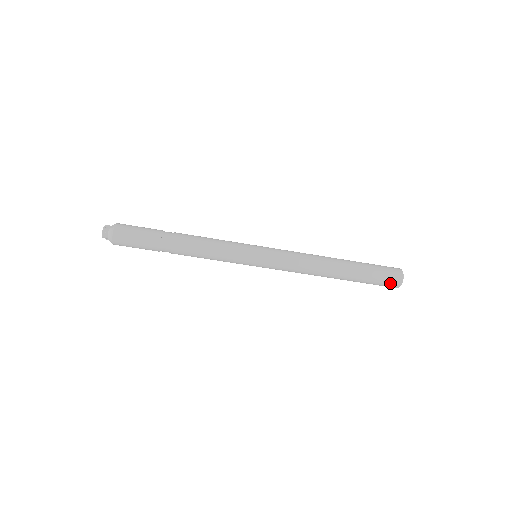
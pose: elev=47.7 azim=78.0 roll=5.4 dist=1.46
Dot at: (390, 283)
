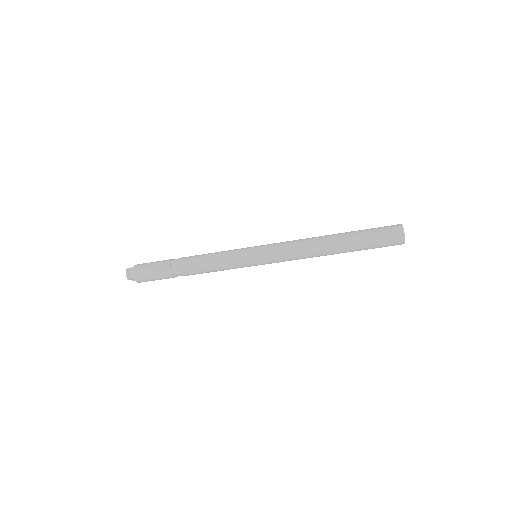
Dot at: (392, 240)
